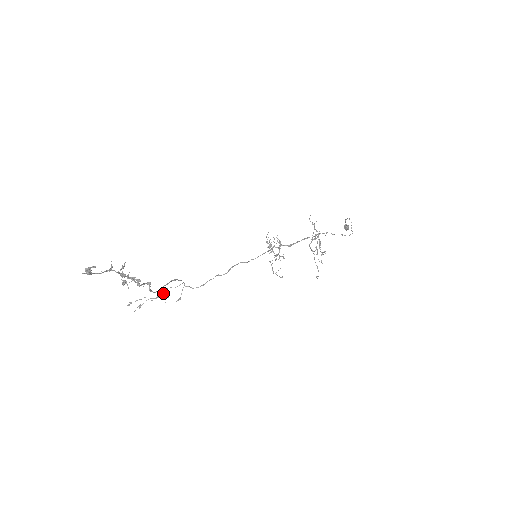
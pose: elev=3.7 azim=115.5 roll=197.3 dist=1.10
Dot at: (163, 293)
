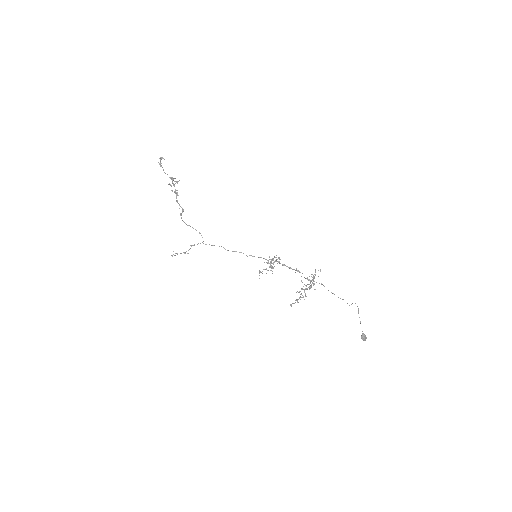
Dot at: occluded
